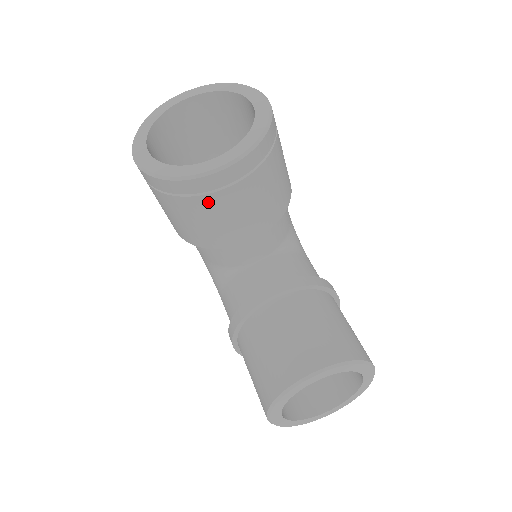
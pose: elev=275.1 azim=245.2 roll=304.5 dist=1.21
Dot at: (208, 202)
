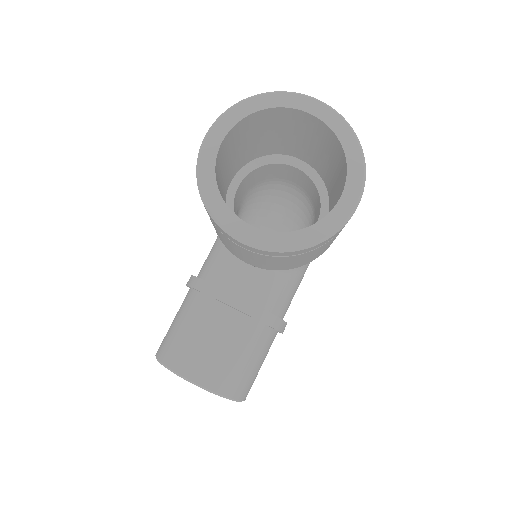
Dot at: (223, 235)
